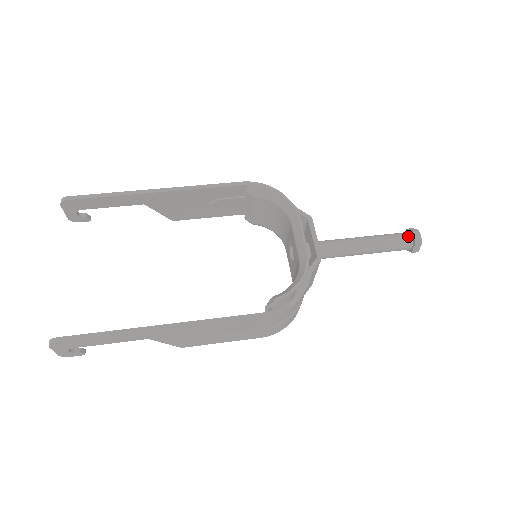
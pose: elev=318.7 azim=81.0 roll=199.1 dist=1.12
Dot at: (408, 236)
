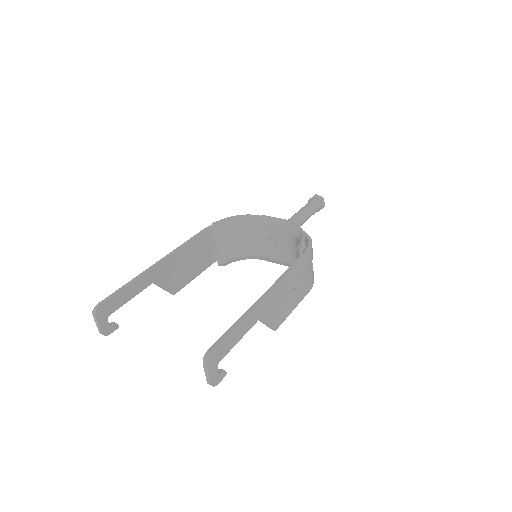
Dot at: (314, 200)
